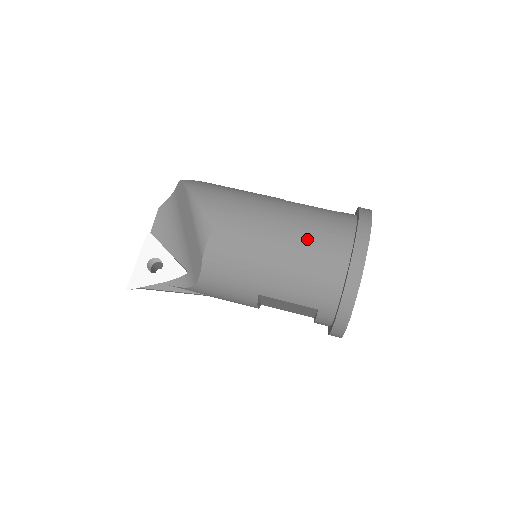
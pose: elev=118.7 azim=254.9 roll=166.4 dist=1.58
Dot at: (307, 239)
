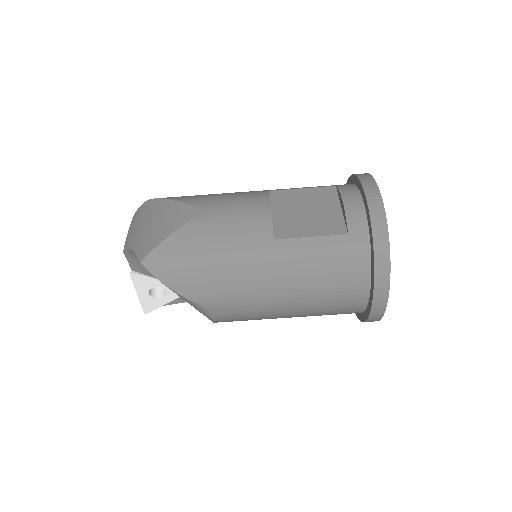
Dot at: (318, 299)
